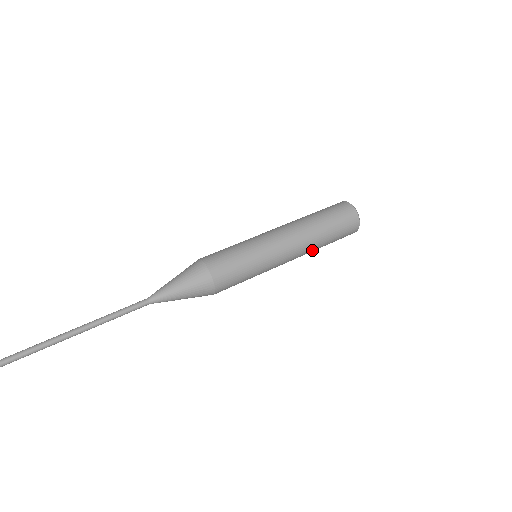
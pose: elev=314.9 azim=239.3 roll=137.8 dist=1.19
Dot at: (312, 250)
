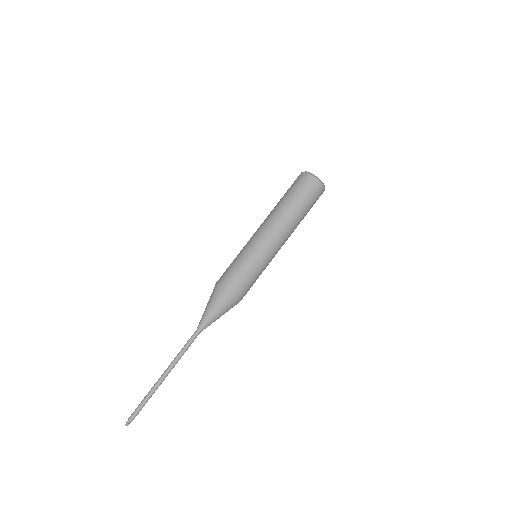
Dot at: occluded
